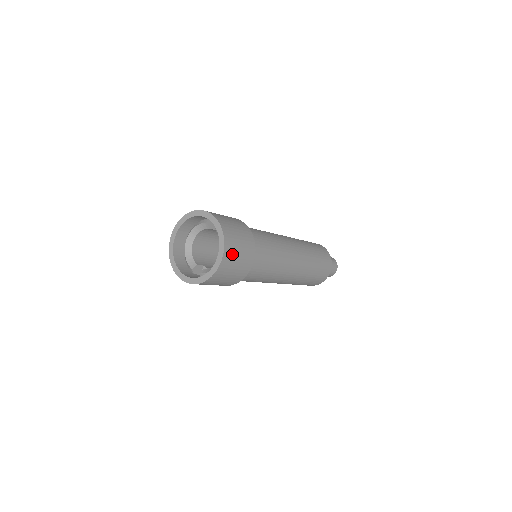
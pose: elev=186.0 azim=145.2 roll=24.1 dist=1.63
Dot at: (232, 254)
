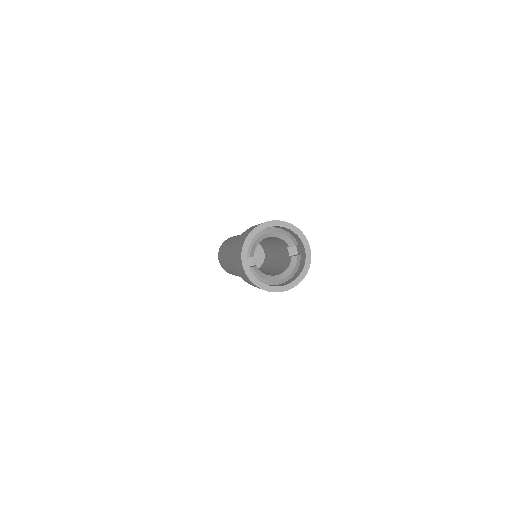
Dot at: occluded
